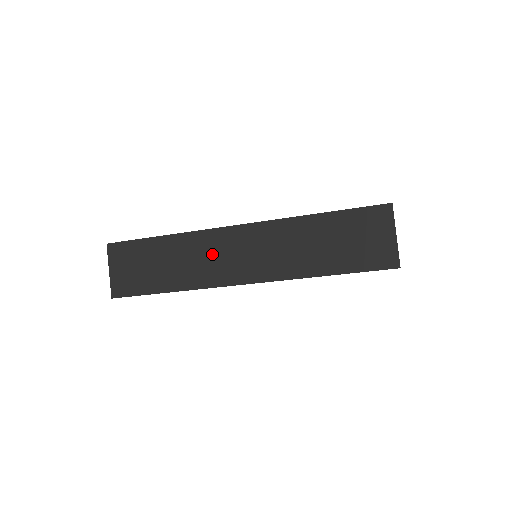
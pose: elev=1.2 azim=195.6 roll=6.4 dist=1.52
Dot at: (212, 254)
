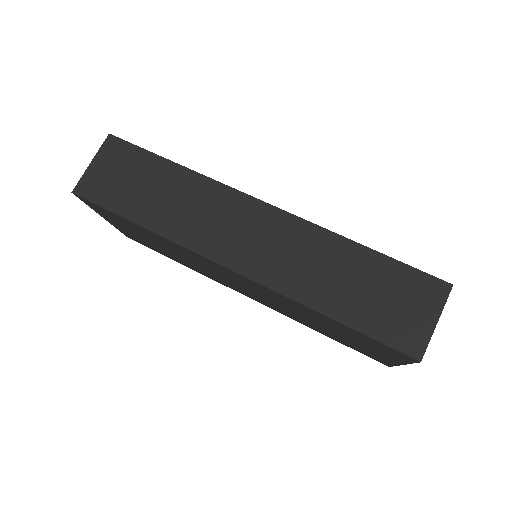
Dot at: (217, 215)
